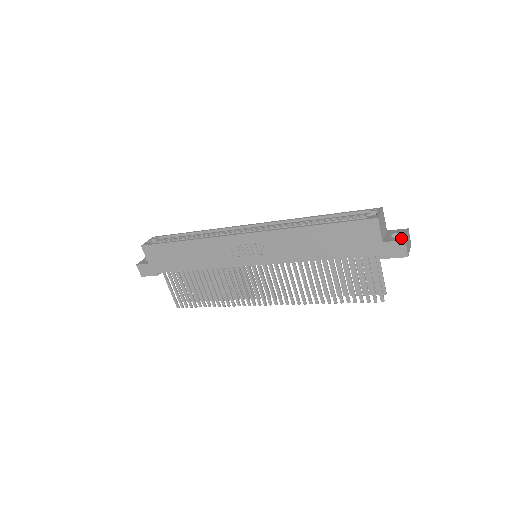
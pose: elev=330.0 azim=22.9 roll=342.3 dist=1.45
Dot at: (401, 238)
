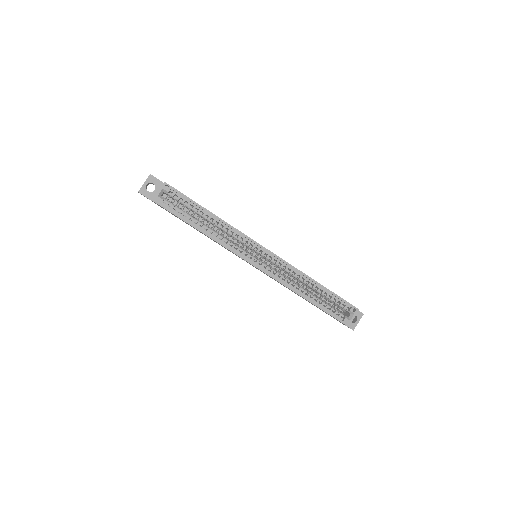
Dot at: (353, 326)
